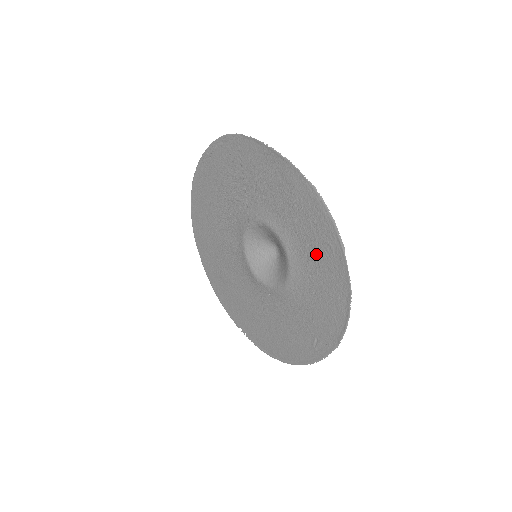
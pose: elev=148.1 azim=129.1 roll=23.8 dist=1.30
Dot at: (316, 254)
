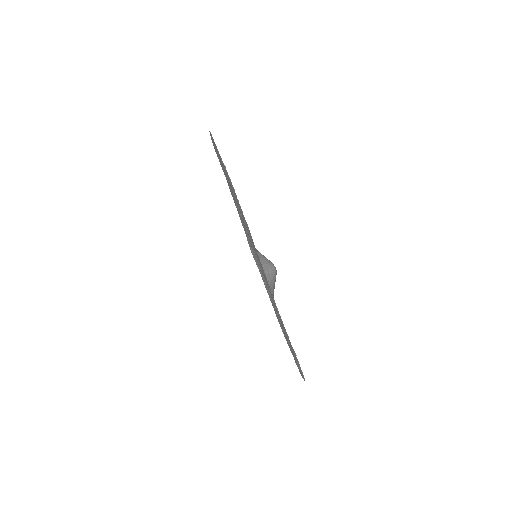
Dot at: occluded
